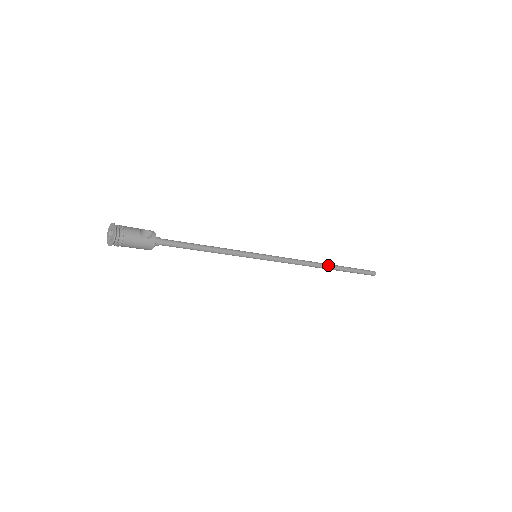
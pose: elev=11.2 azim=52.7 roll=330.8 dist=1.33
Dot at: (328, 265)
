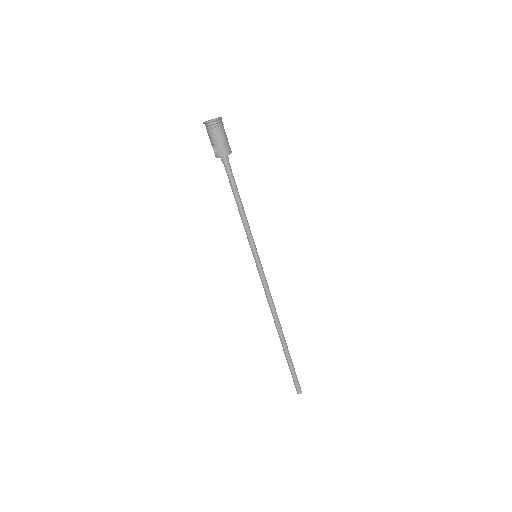
Dot at: occluded
